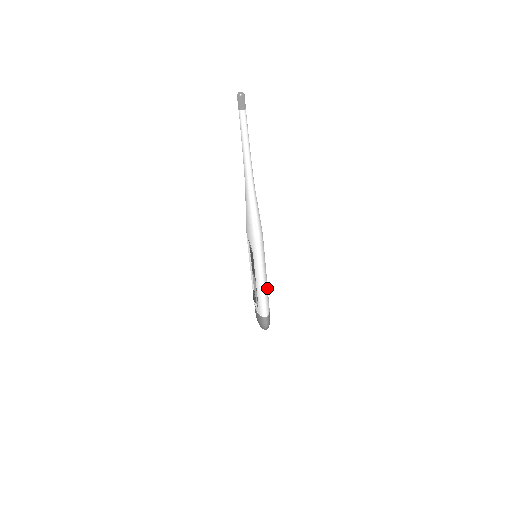
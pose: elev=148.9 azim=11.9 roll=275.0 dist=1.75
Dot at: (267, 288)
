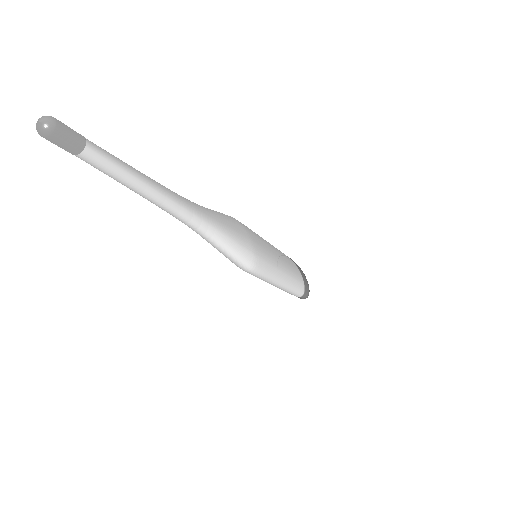
Dot at: (290, 276)
